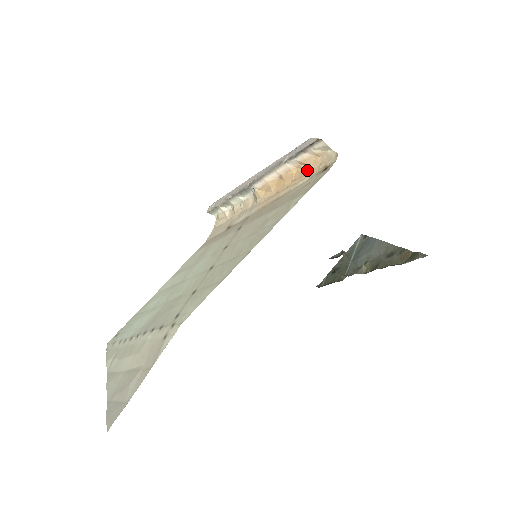
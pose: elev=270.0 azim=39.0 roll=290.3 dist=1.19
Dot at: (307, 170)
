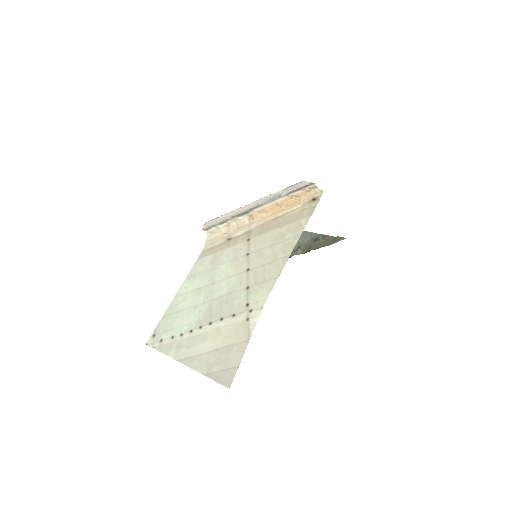
Dot at: (299, 200)
